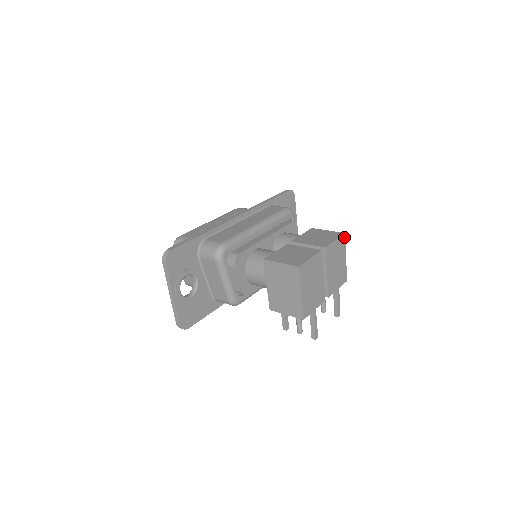
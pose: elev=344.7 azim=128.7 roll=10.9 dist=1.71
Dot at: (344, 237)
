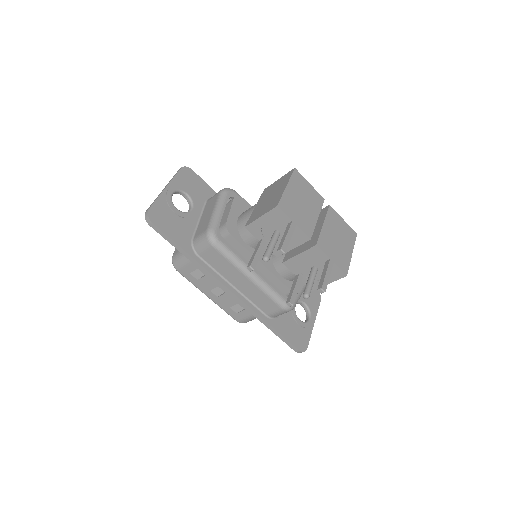
Dot at: (355, 236)
